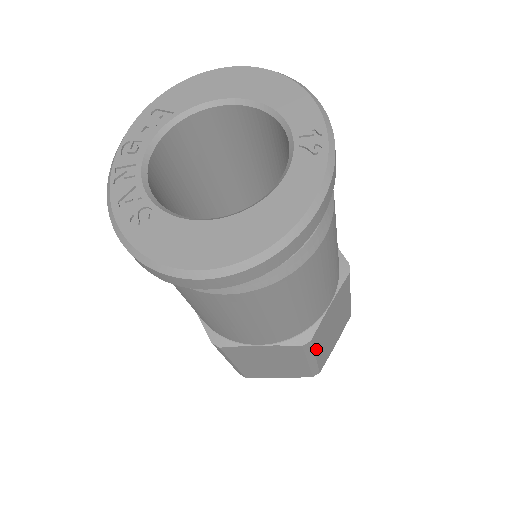
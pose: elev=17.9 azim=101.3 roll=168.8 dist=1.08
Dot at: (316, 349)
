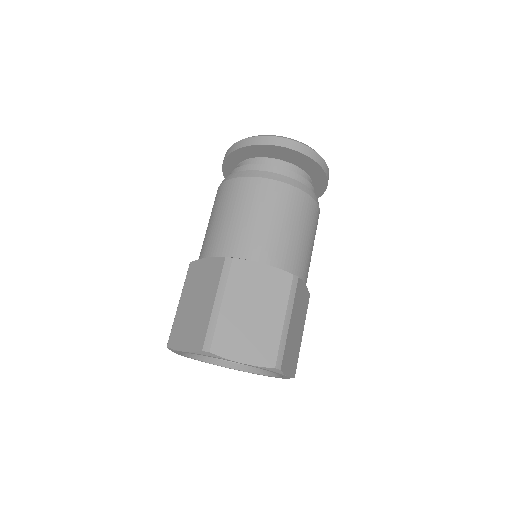
Dot at: (293, 308)
